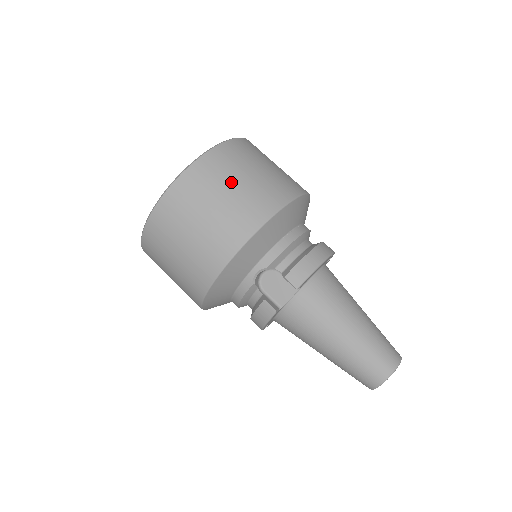
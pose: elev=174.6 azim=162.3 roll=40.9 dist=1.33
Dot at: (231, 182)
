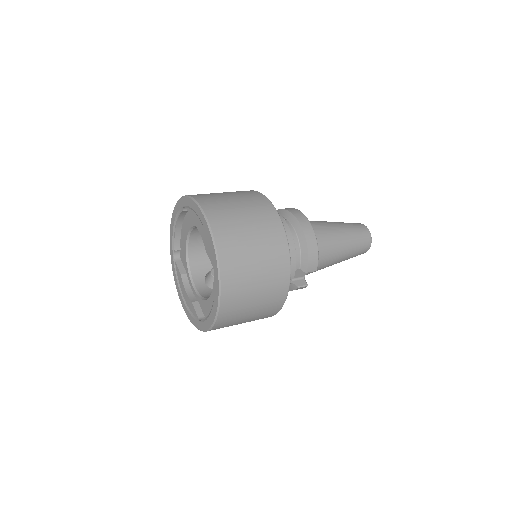
Dot at: (253, 274)
